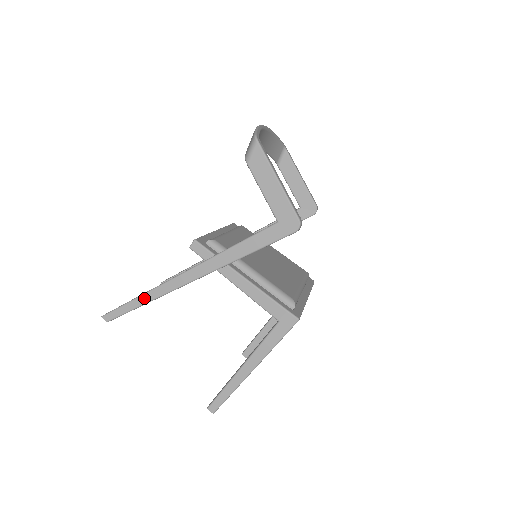
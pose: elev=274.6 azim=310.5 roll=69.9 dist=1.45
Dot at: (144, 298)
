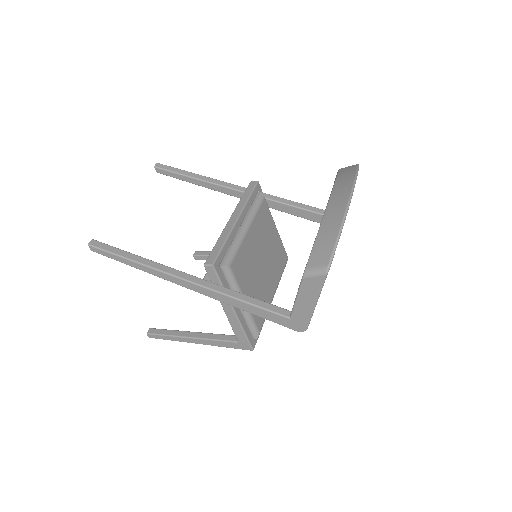
Dot at: (138, 266)
